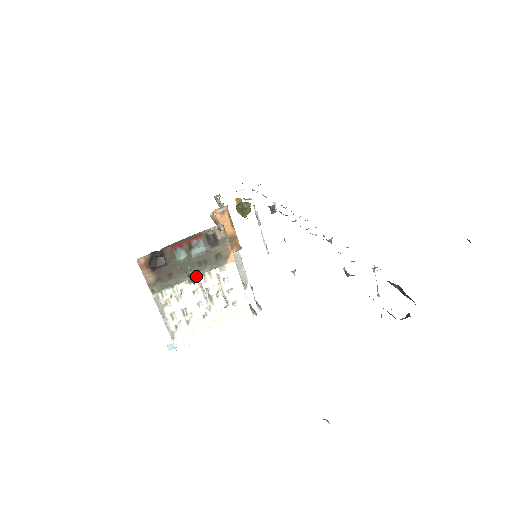
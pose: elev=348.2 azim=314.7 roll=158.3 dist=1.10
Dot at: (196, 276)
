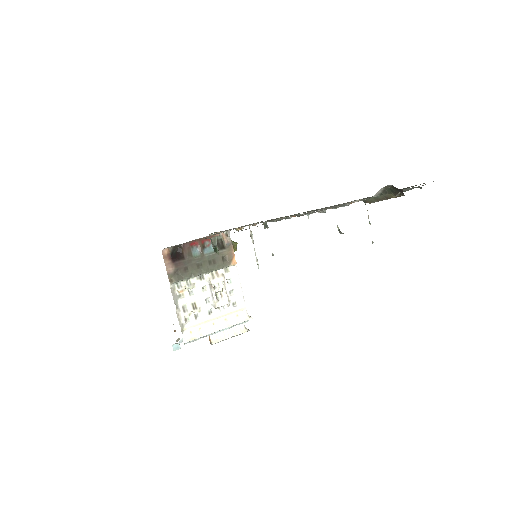
Dot at: (206, 273)
